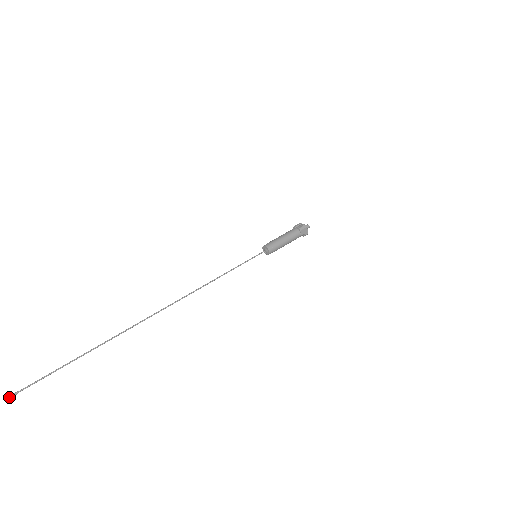
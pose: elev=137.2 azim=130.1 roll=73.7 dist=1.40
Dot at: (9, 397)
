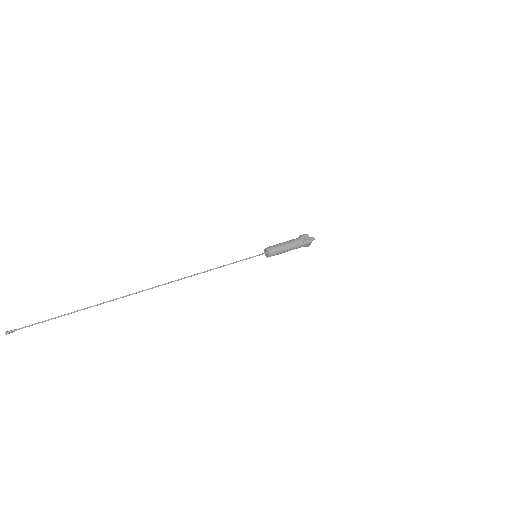
Dot at: (8, 333)
